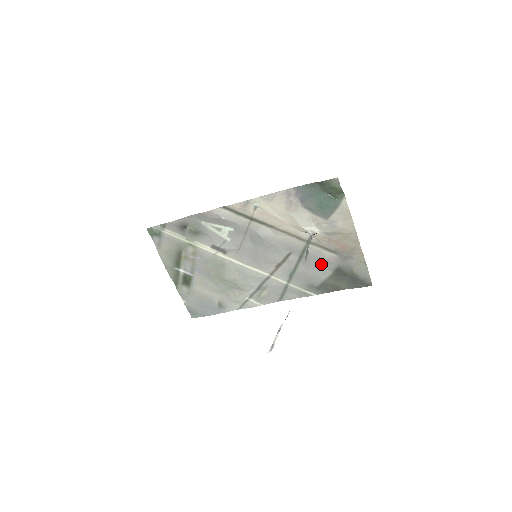
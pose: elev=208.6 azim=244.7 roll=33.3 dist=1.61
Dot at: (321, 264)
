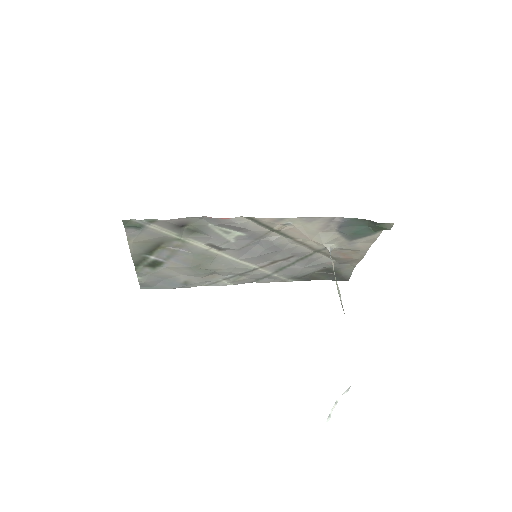
Dot at: (316, 265)
